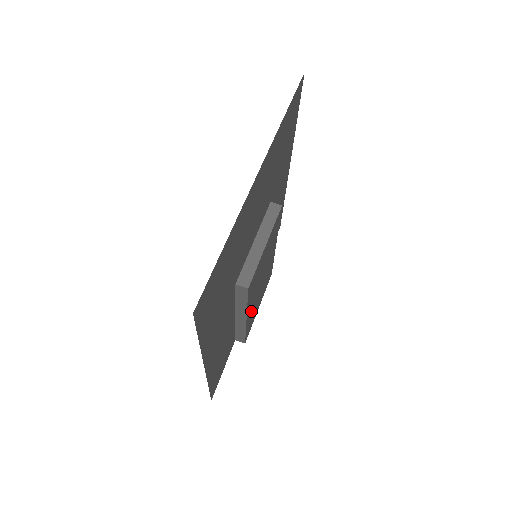
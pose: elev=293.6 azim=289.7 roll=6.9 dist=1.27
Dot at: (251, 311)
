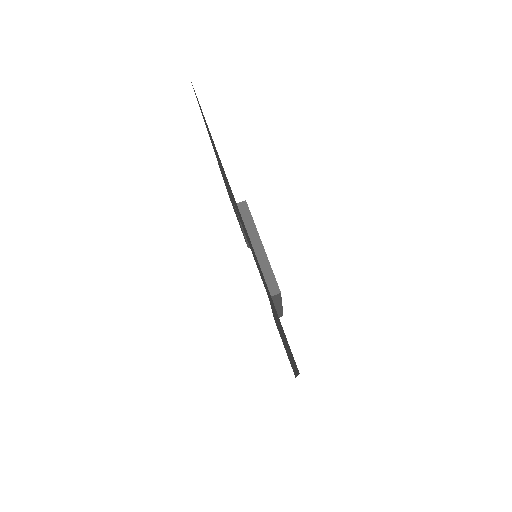
Dot at: occluded
